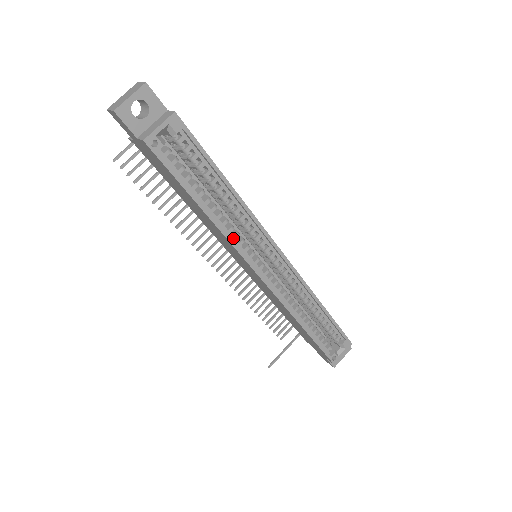
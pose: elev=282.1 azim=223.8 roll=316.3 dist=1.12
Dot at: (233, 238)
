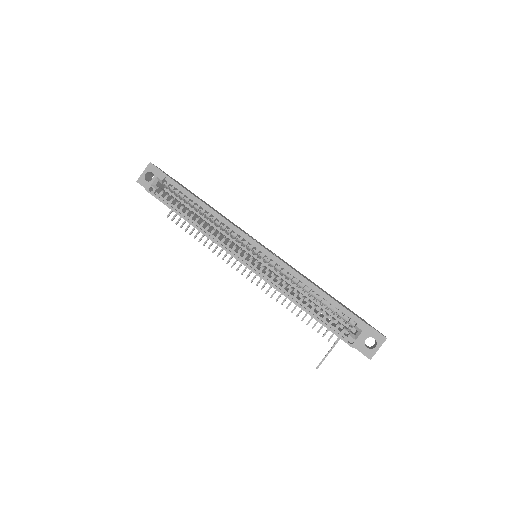
Dot at: (216, 238)
